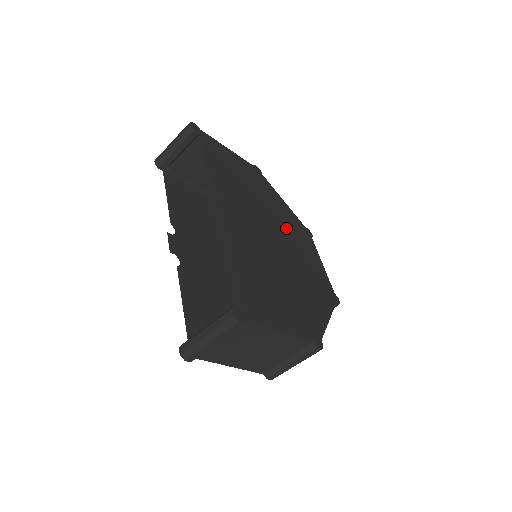
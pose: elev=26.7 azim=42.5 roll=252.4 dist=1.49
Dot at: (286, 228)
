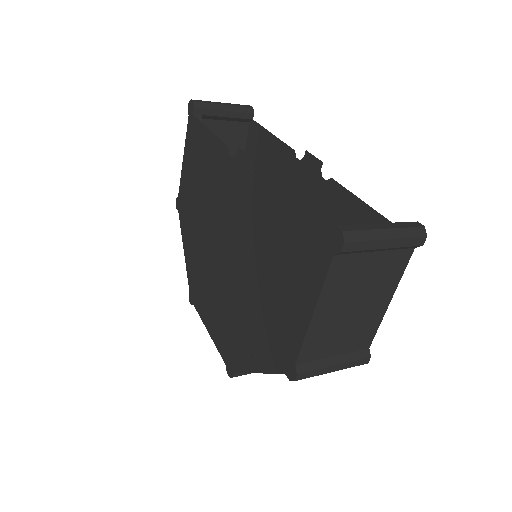
Dot at: occluded
